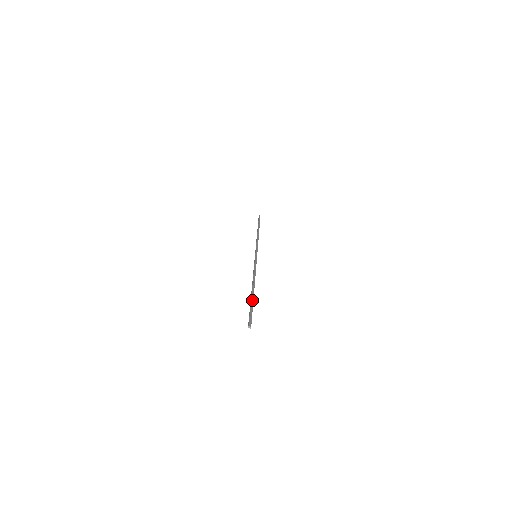
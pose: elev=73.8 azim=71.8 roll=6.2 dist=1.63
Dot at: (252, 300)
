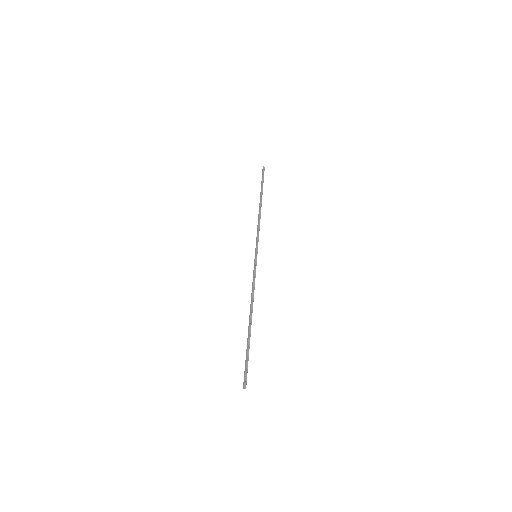
Dot at: (249, 343)
